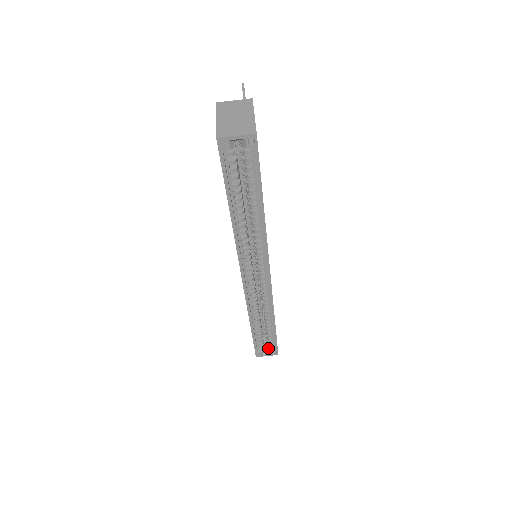
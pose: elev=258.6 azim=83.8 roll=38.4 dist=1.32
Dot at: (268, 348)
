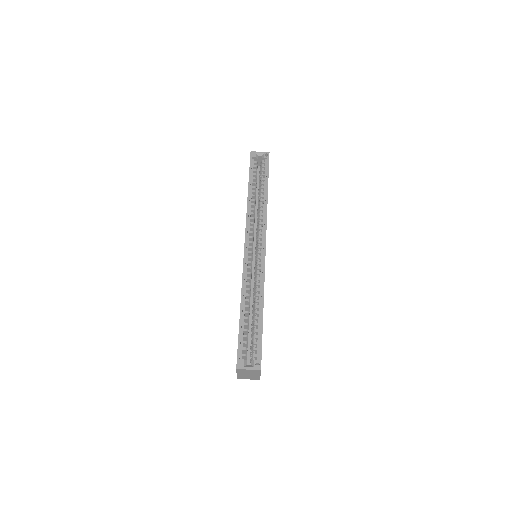
Dot at: occluded
